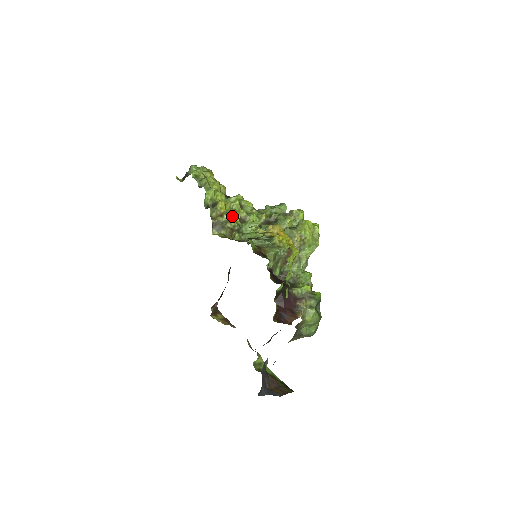
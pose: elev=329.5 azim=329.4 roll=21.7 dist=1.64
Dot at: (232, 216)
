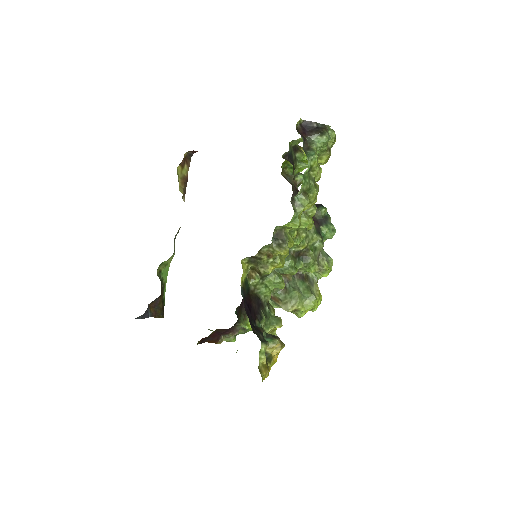
Dot at: (275, 266)
